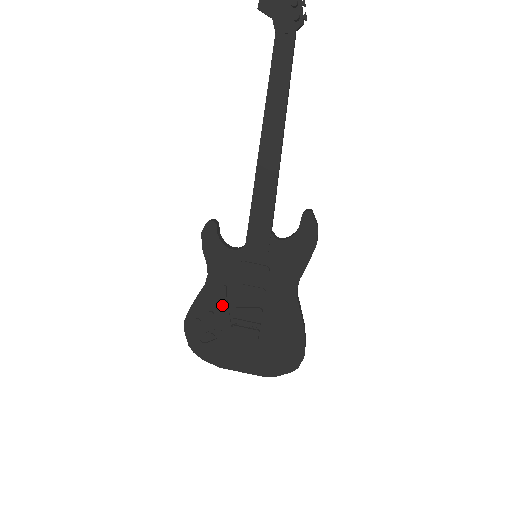
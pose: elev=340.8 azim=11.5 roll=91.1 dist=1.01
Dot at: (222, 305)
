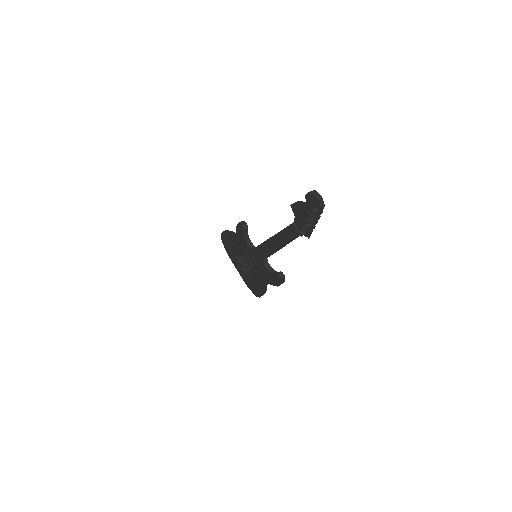
Dot at: (237, 248)
